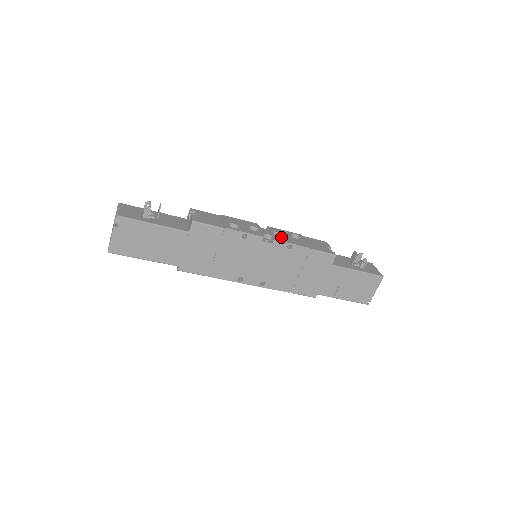
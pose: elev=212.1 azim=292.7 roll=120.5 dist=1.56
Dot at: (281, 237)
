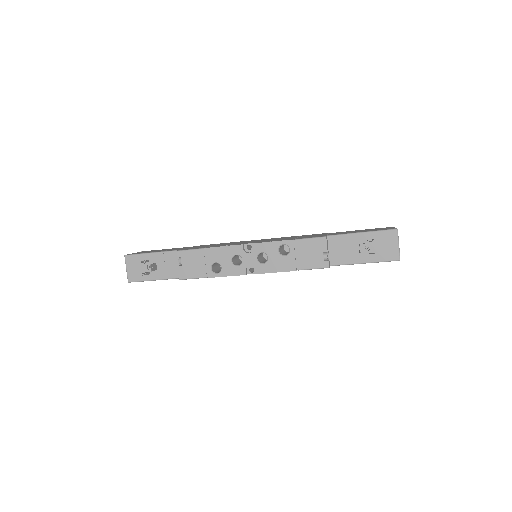
Dot at: (265, 264)
